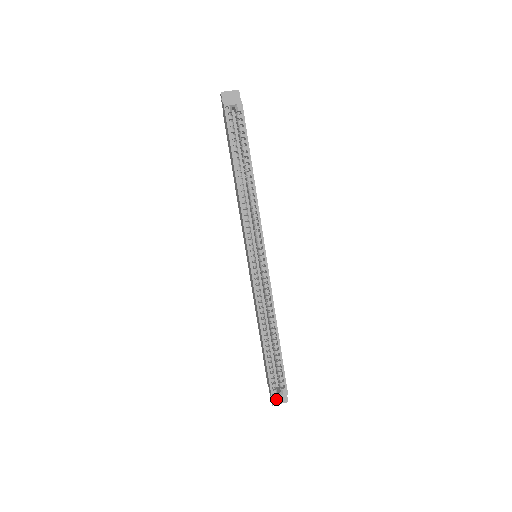
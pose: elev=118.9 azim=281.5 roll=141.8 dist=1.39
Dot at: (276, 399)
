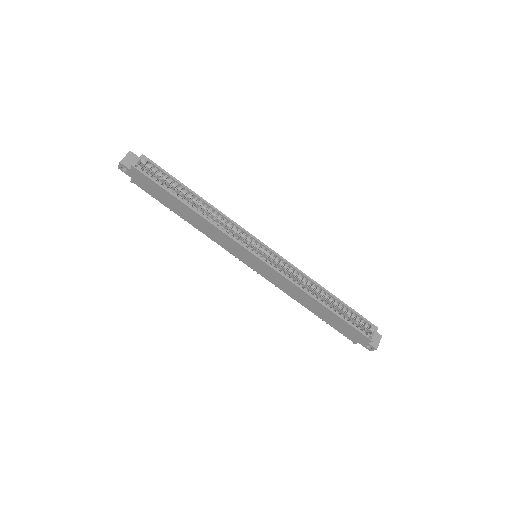
Dot at: (374, 342)
